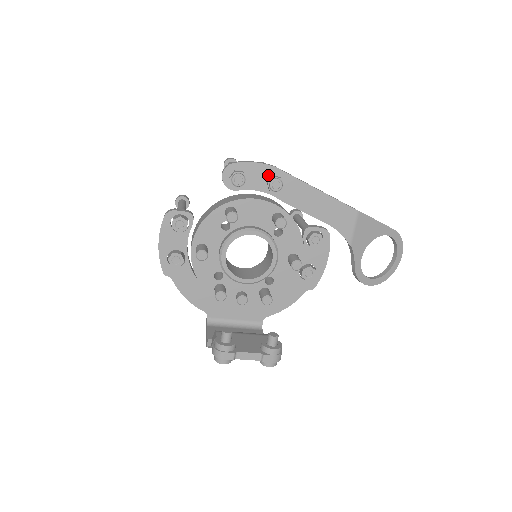
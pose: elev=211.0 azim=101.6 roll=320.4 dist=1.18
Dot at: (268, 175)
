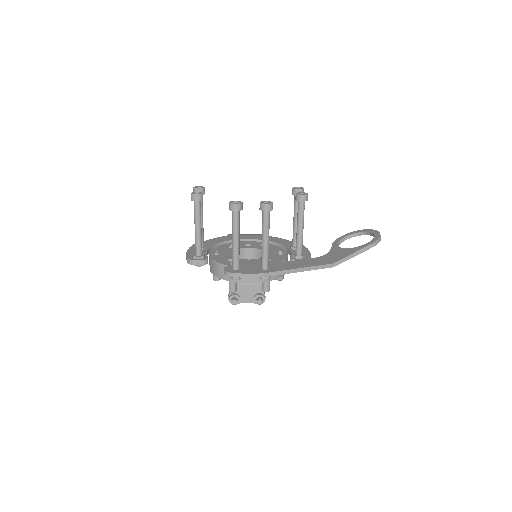
Dot at: occluded
